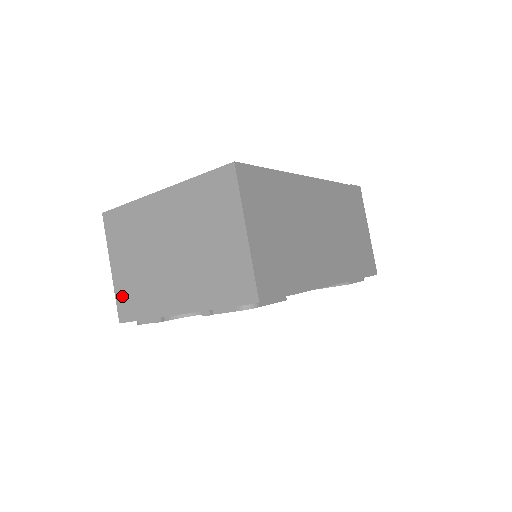
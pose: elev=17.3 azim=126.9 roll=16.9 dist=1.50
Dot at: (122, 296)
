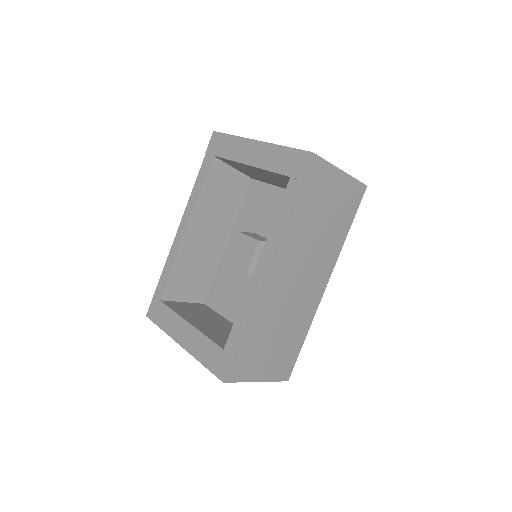
Dot at: occluded
